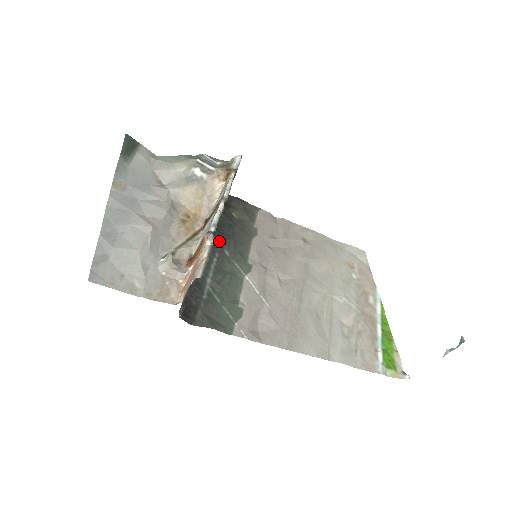
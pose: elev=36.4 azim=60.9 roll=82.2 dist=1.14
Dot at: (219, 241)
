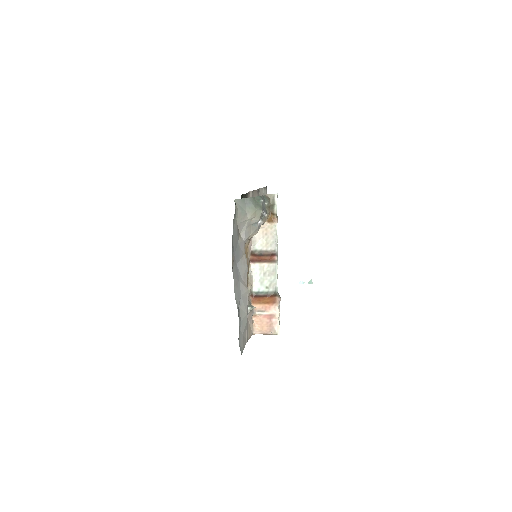
Dot at: occluded
